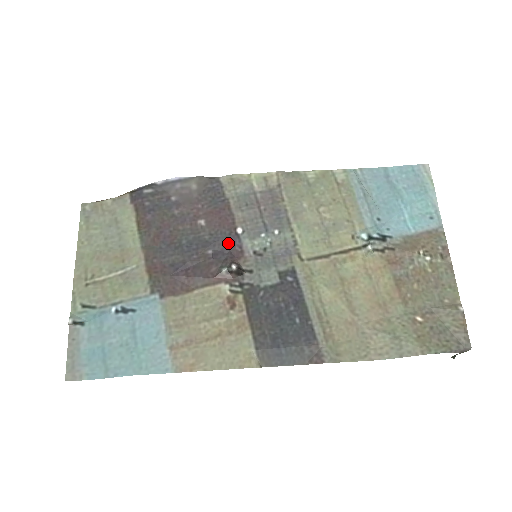
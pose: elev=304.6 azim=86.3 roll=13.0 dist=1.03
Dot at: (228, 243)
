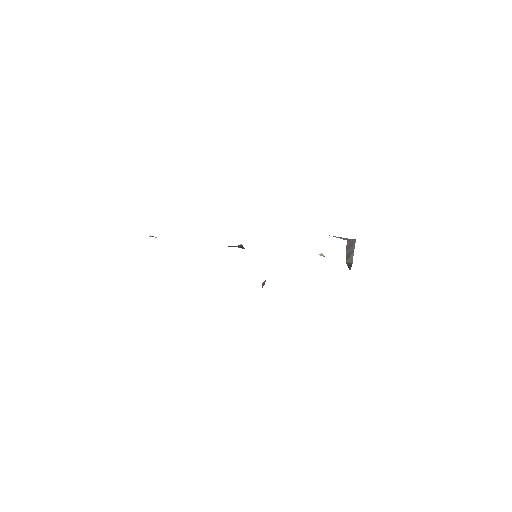
Dot at: occluded
